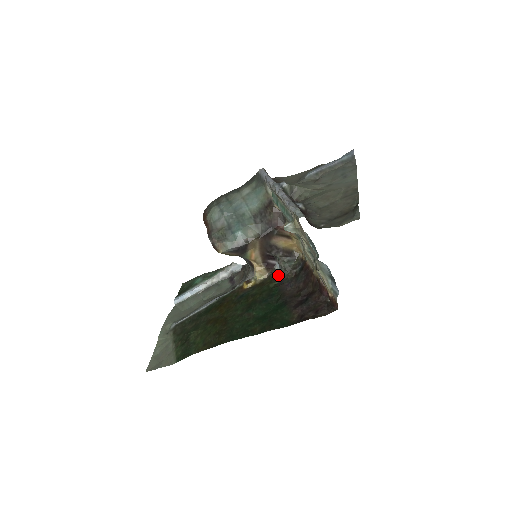
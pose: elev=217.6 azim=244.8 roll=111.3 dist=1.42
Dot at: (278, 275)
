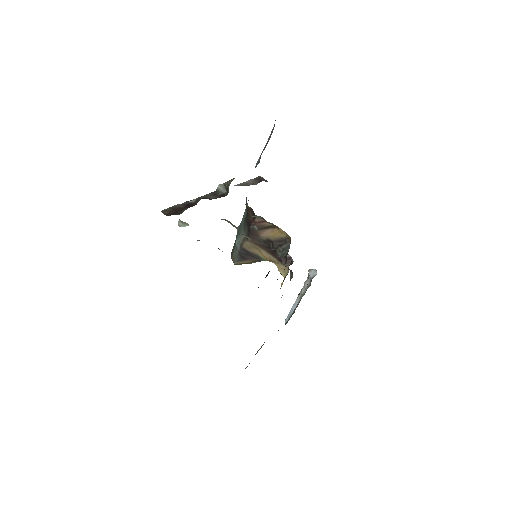
Dot at: occluded
